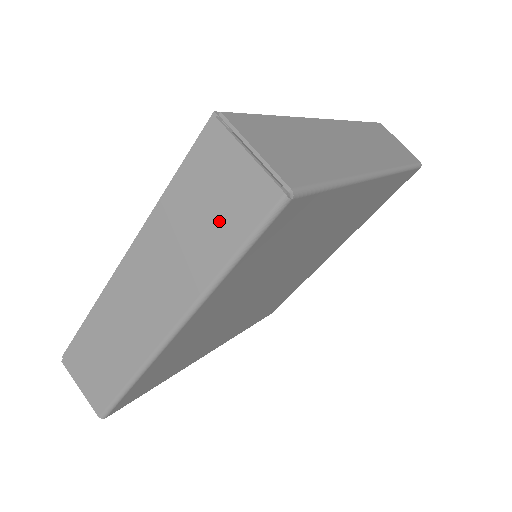
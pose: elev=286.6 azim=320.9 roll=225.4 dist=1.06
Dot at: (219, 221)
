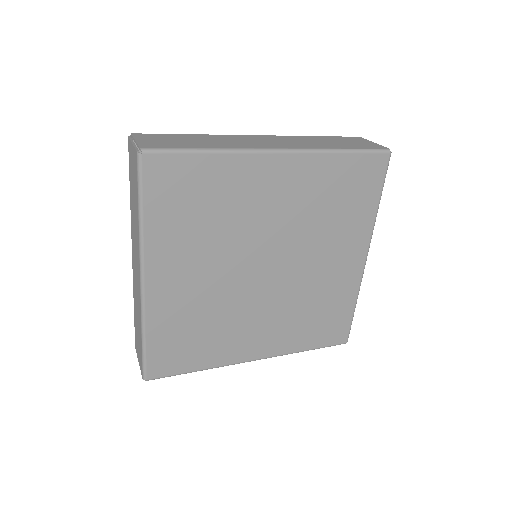
Dot at: (135, 189)
